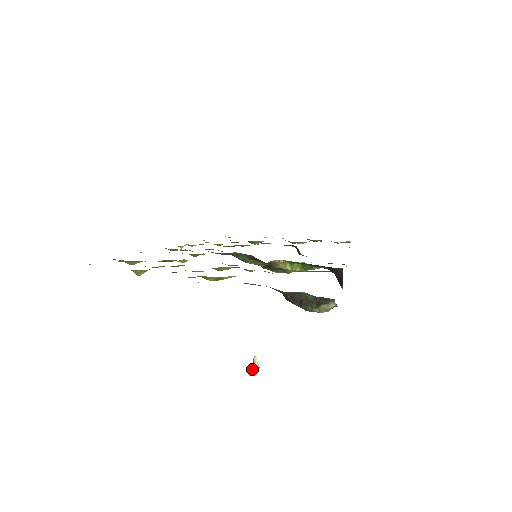
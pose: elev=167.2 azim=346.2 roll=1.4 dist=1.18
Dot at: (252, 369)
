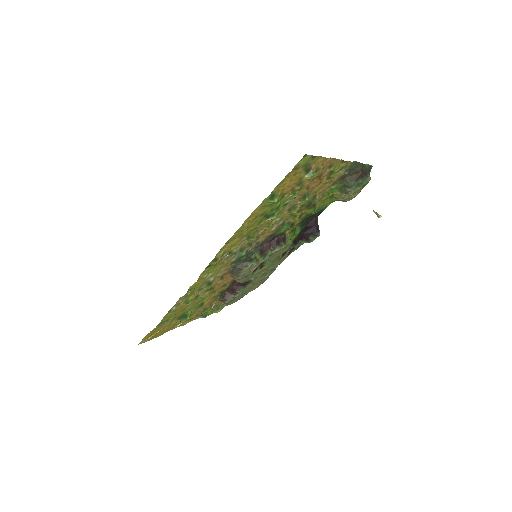
Dot at: (379, 215)
